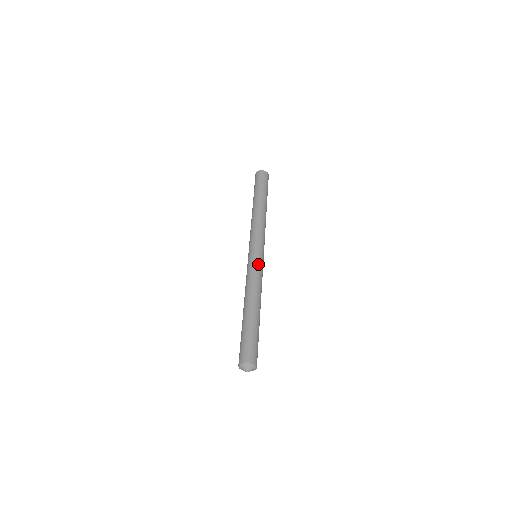
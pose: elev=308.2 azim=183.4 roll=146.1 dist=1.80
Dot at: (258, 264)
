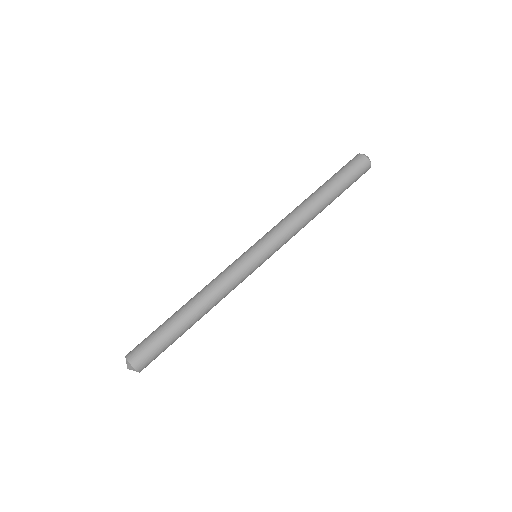
Dot at: (246, 273)
